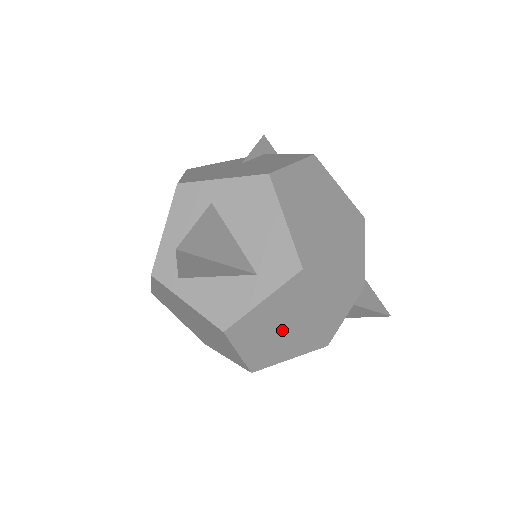
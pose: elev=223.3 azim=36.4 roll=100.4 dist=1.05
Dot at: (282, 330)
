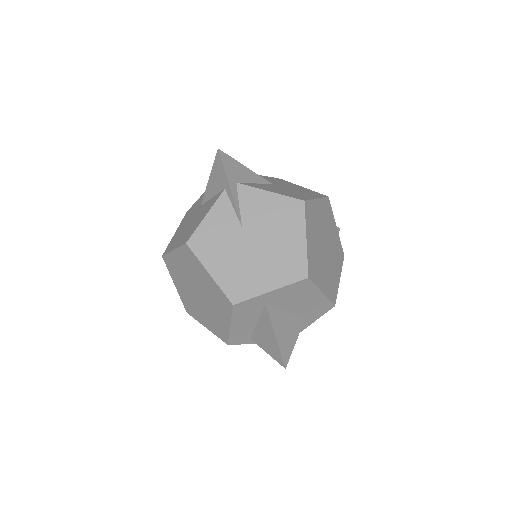
Dot at: occluded
